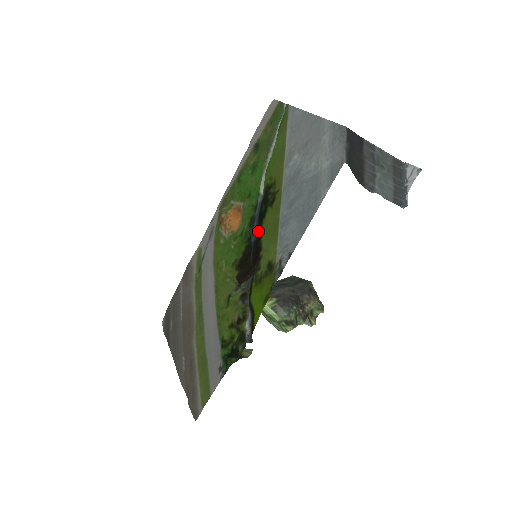
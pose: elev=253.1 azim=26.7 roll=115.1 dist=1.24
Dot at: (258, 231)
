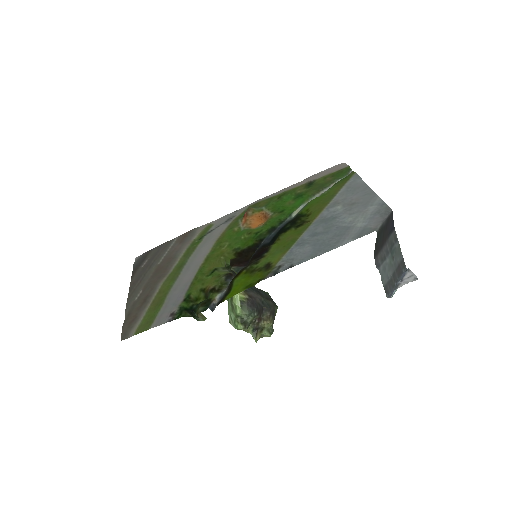
Dot at: (272, 239)
